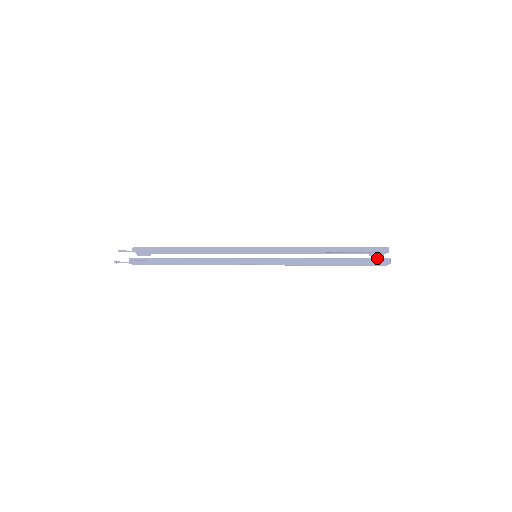
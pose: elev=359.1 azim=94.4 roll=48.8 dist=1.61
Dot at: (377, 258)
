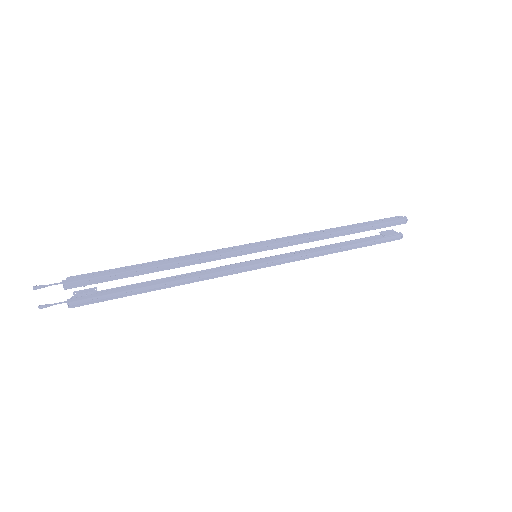
Dot at: (391, 237)
